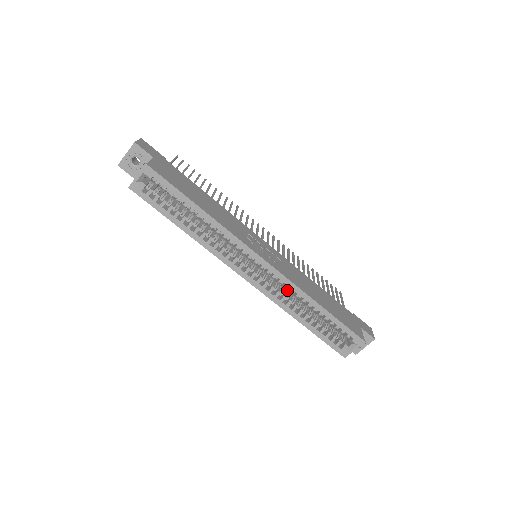
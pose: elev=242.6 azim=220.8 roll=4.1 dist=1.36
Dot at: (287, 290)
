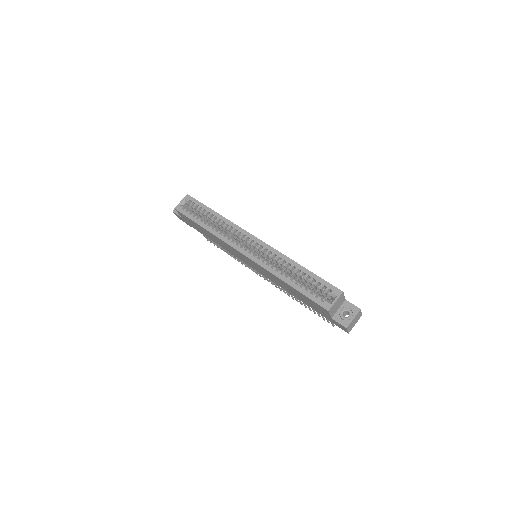
Dot at: occluded
